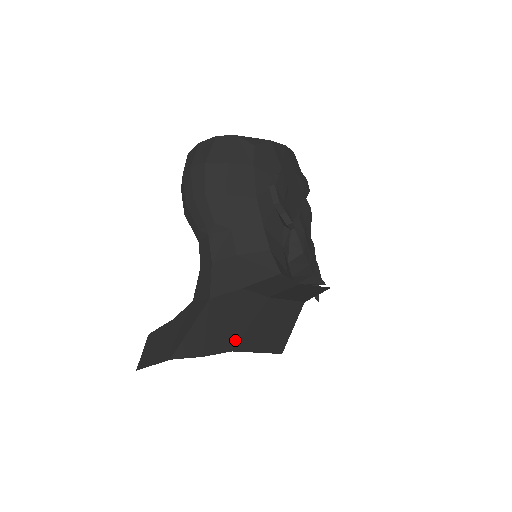
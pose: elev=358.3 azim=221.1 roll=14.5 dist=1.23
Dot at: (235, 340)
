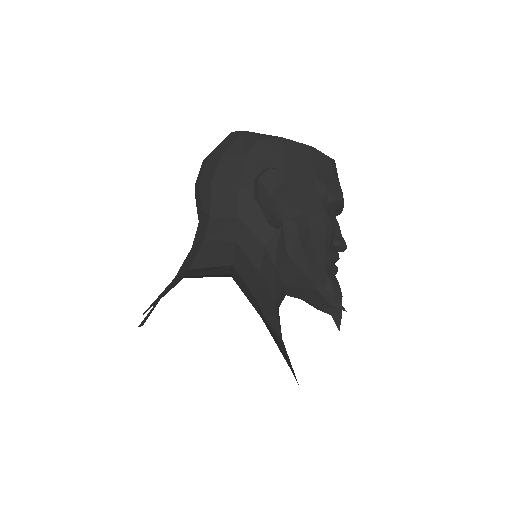
Dot at: (147, 310)
